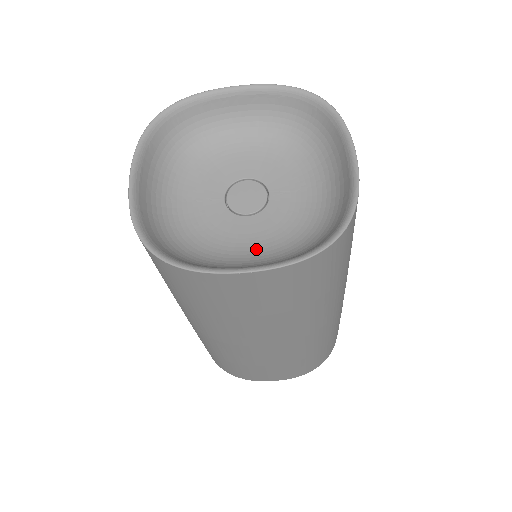
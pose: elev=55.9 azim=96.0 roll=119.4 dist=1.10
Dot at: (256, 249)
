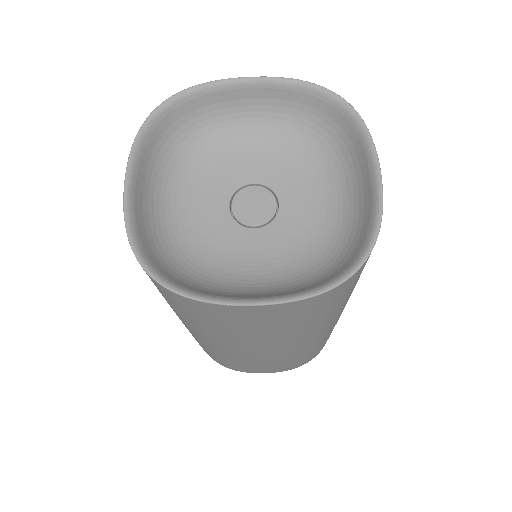
Dot at: (263, 269)
